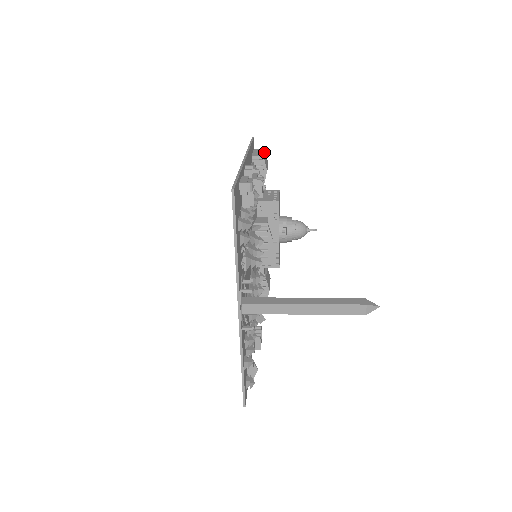
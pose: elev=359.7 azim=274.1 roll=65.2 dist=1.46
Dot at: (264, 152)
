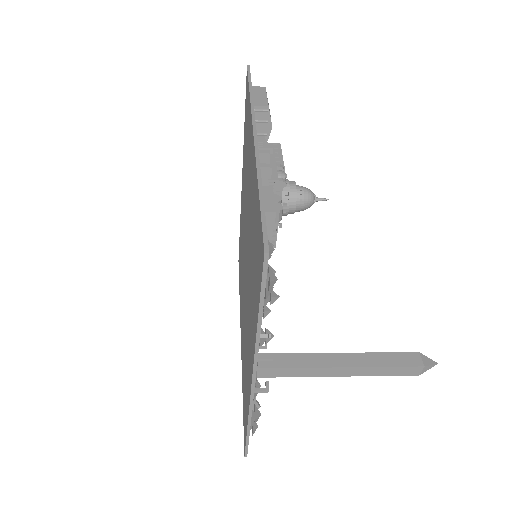
Dot at: (266, 94)
